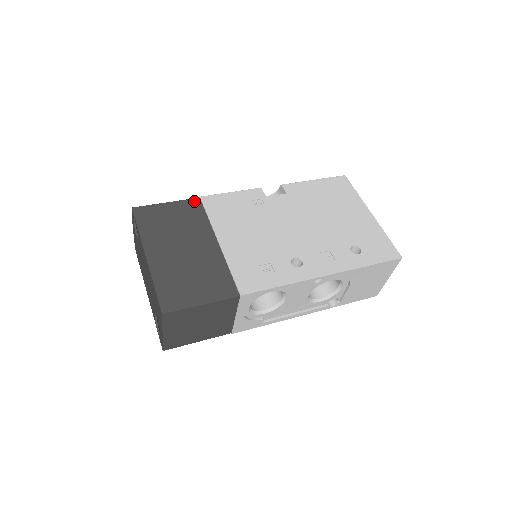
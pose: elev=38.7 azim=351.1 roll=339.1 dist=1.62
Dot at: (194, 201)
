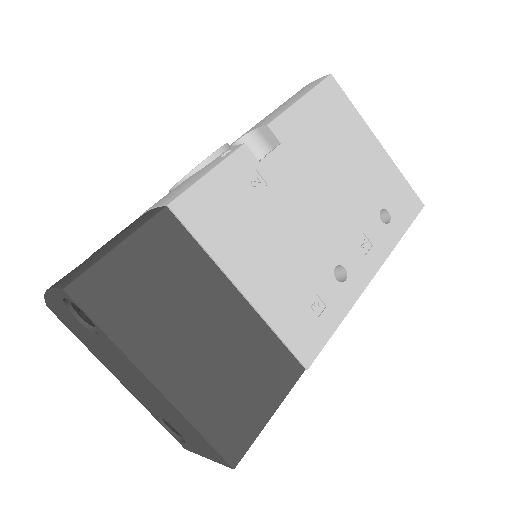
Dot at: (162, 219)
